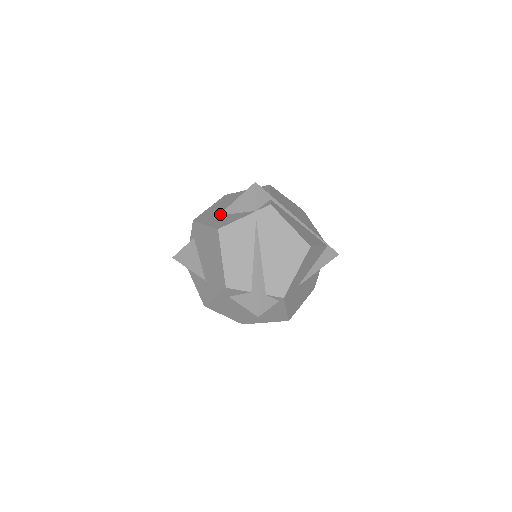
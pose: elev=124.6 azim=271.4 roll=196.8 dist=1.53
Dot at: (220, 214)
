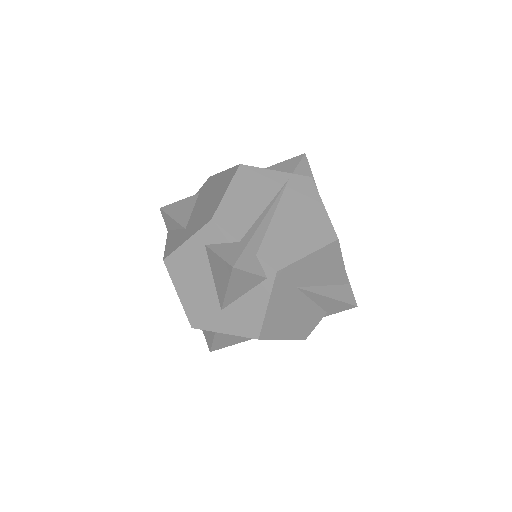
Dot at: occluded
